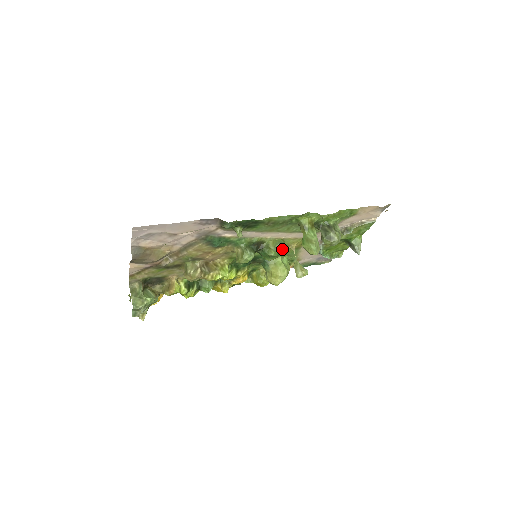
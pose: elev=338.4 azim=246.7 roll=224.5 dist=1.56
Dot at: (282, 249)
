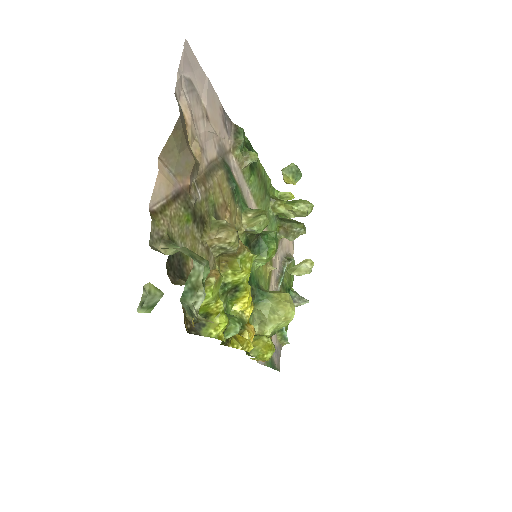
Dot at: (297, 172)
